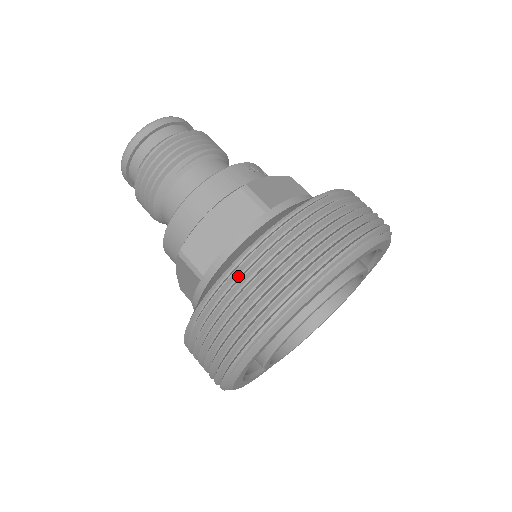
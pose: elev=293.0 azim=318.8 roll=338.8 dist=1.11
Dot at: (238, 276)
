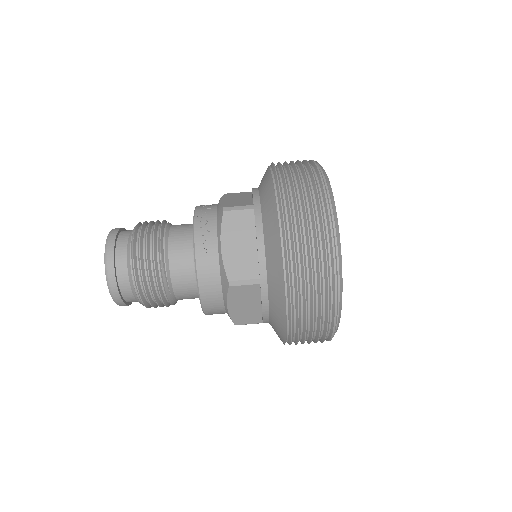
Dot at: (294, 333)
